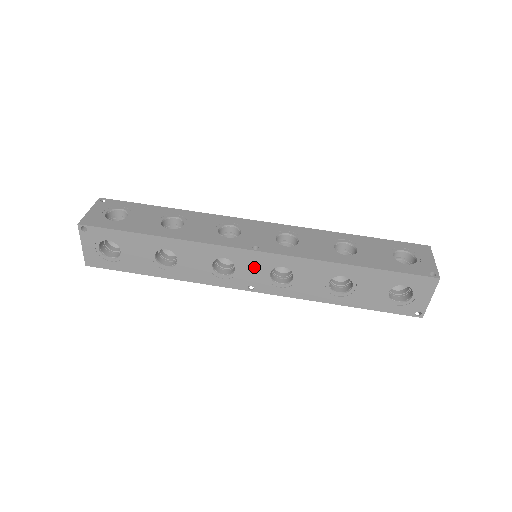
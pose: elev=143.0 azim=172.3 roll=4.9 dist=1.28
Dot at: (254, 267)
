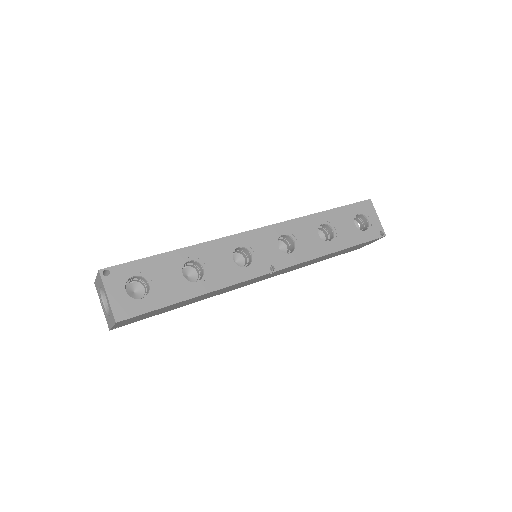
Dot at: (264, 245)
